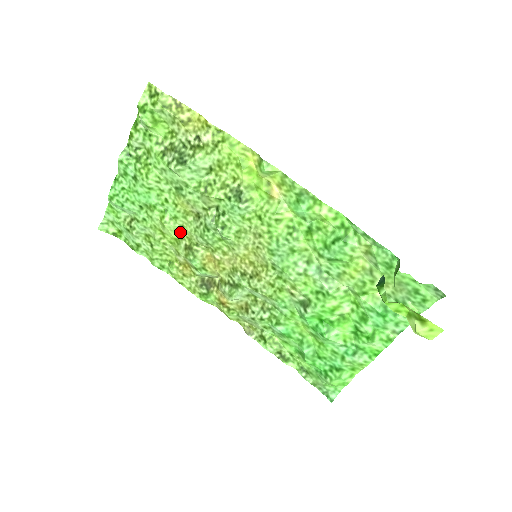
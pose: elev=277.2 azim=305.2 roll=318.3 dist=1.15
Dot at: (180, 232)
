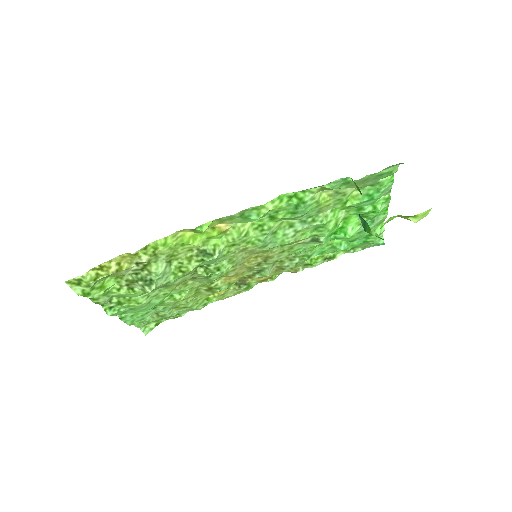
Dot at: (193, 290)
